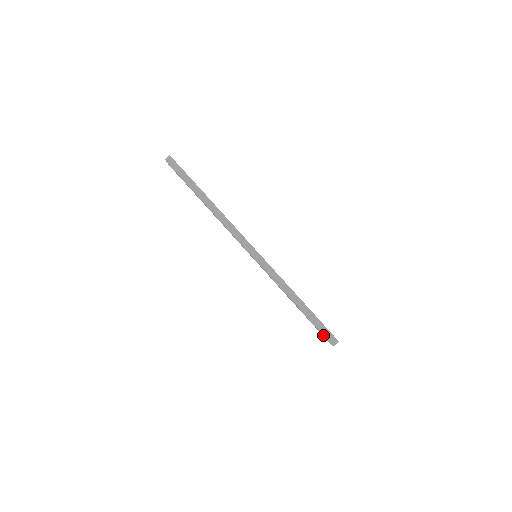
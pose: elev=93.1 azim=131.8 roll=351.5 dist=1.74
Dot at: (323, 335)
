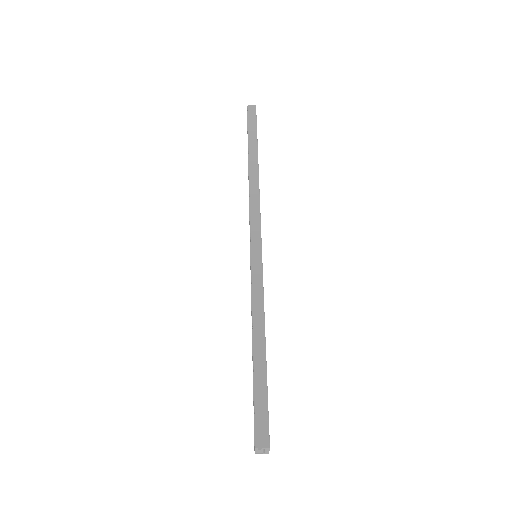
Dot at: (255, 419)
